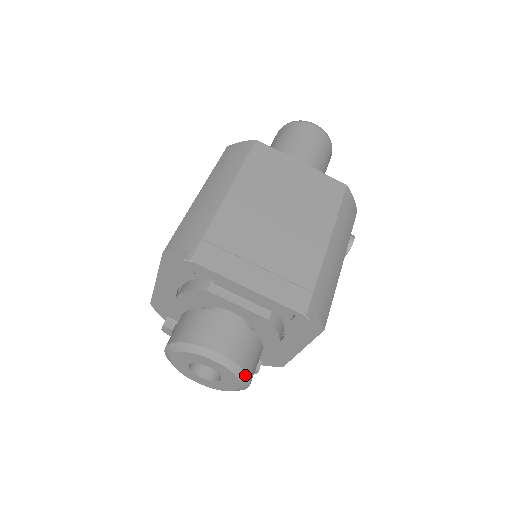
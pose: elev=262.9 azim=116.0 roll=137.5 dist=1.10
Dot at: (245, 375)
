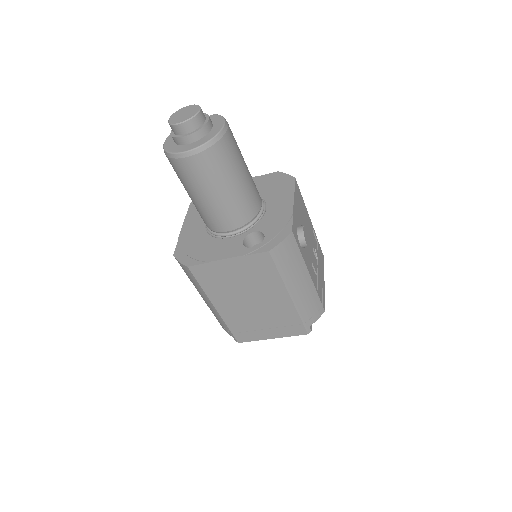
Dot at: occluded
